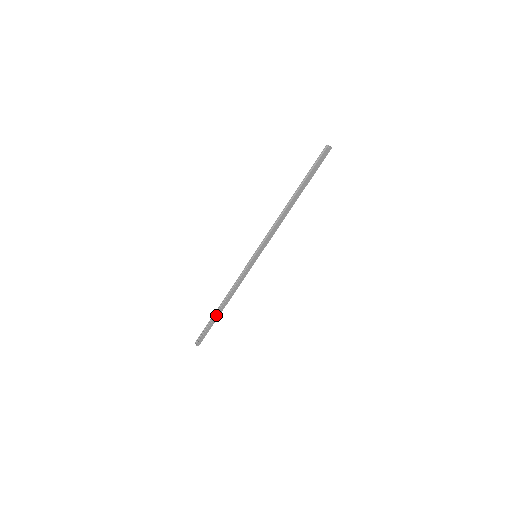
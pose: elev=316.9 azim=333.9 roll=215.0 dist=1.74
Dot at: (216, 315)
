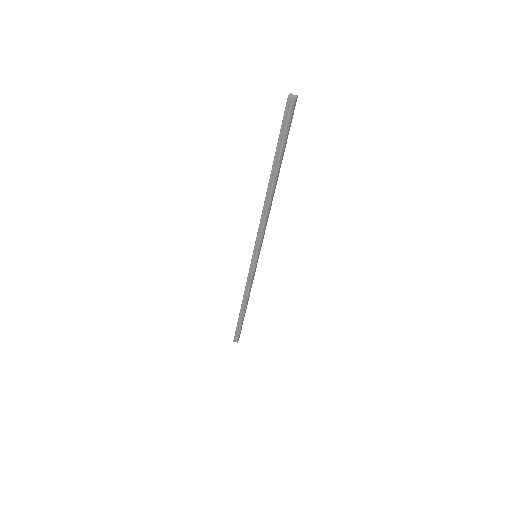
Dot at: (243, 317)
